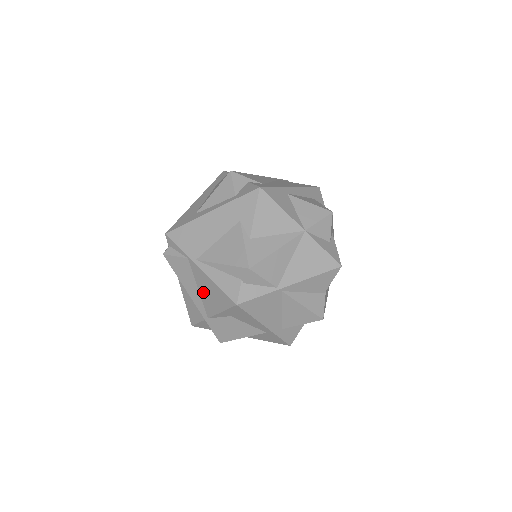
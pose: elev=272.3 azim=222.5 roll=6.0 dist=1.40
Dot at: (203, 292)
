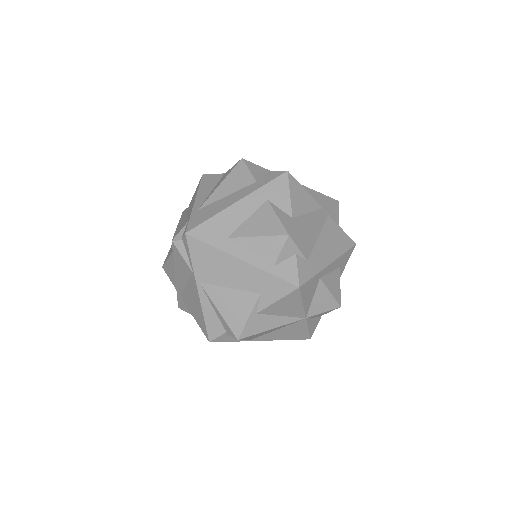
Dot at: (189, 293)
